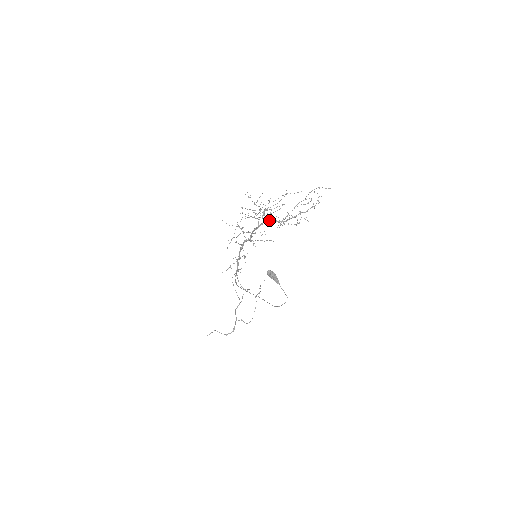
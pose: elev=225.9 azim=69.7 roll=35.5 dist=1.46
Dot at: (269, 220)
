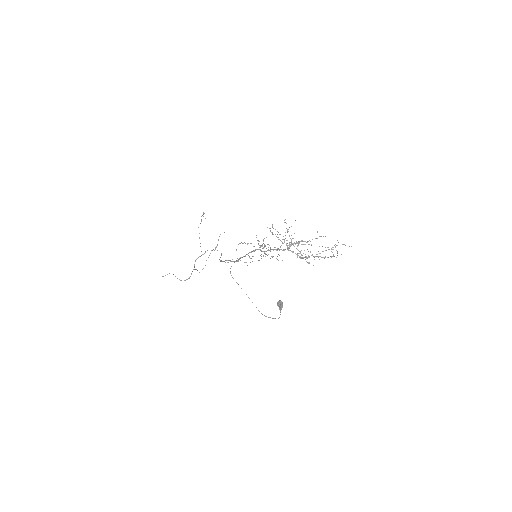
Dot at: (293, 251)
